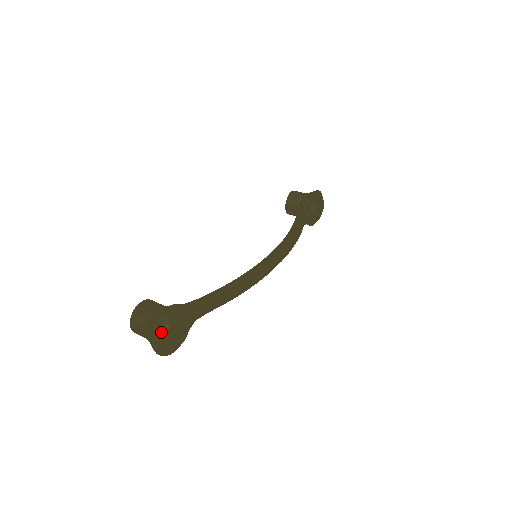
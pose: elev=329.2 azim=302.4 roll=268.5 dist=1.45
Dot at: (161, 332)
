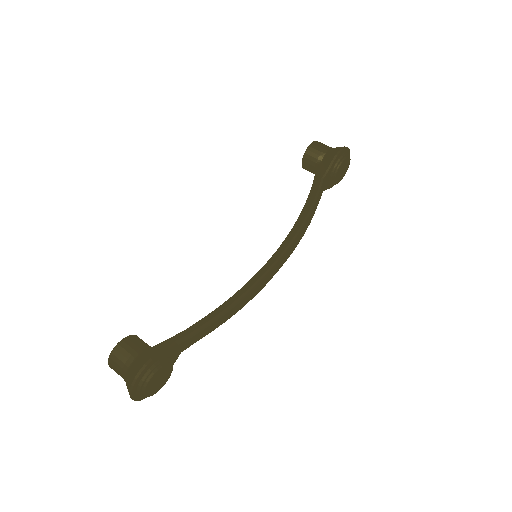
Dot at: (138, 389)
